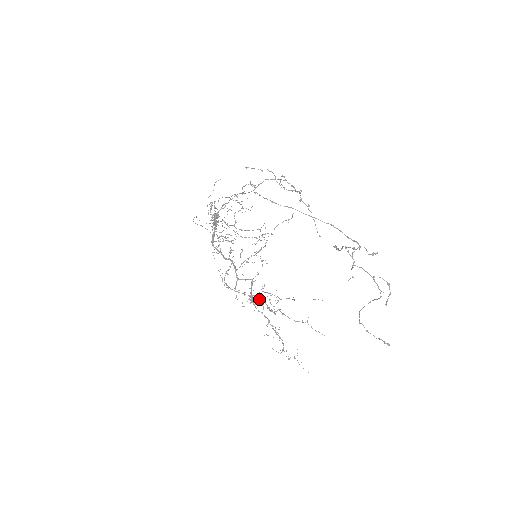
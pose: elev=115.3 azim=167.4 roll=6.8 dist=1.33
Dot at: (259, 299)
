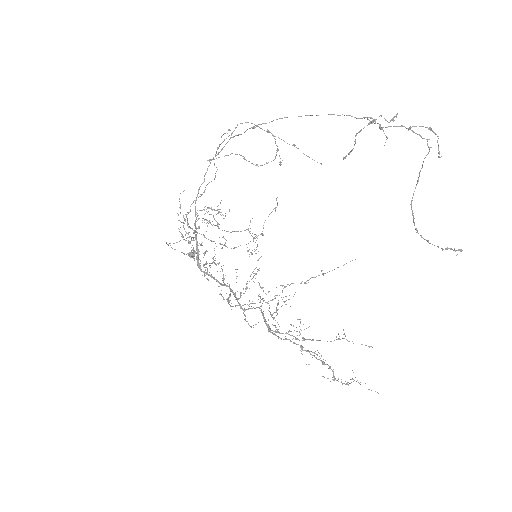
Dot at: (278, 329)
